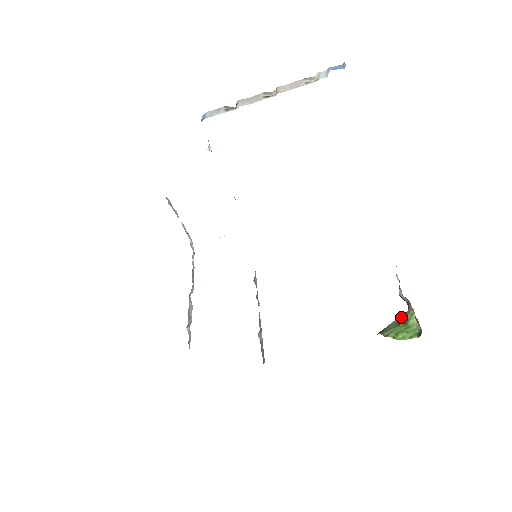
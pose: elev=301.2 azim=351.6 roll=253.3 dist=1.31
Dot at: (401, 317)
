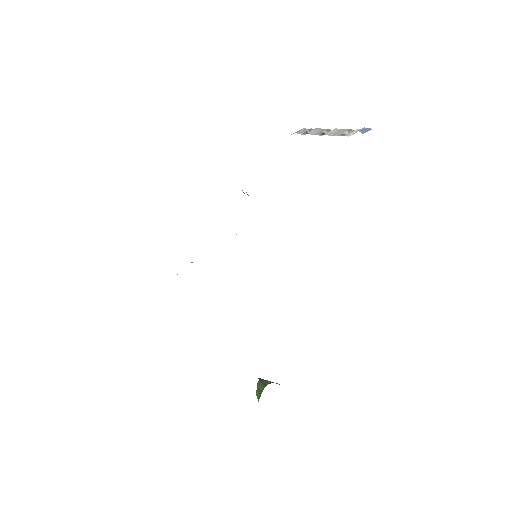
Dot at: (272, 382)
